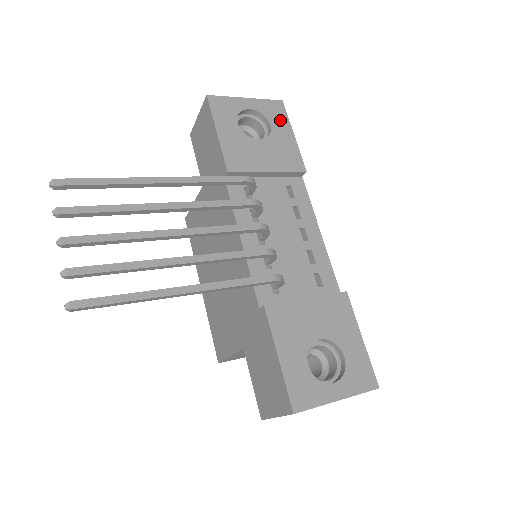
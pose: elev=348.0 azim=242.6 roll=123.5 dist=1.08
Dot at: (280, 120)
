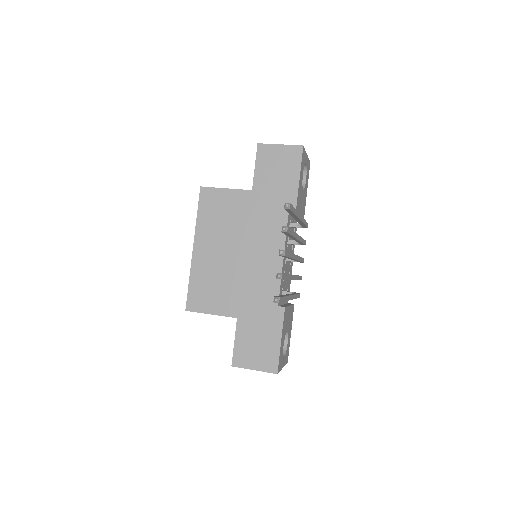
Dot at: occluded
